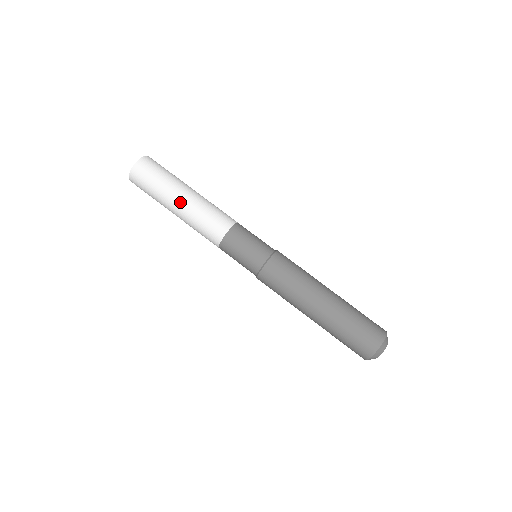
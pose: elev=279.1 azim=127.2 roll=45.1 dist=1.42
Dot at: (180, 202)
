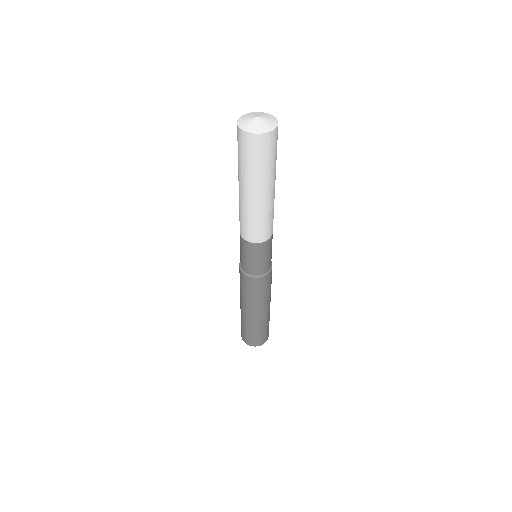
Dot at: (240, 189)
